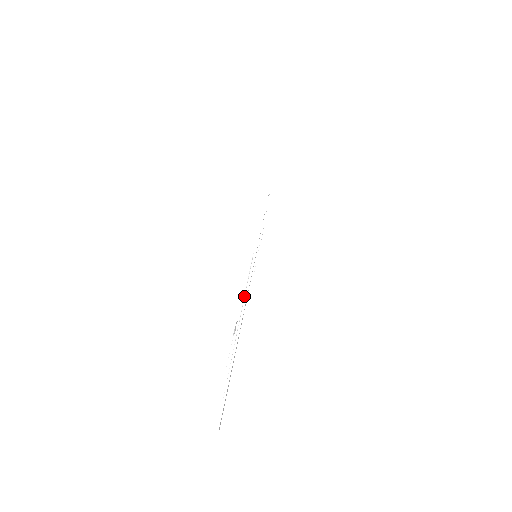
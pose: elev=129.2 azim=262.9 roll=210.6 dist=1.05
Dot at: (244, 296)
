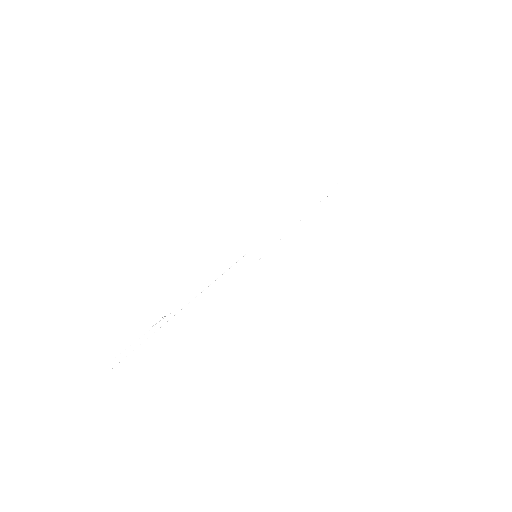
Dot at: occluded
